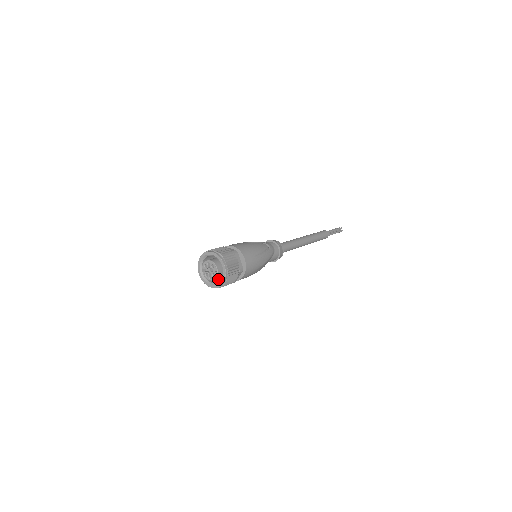
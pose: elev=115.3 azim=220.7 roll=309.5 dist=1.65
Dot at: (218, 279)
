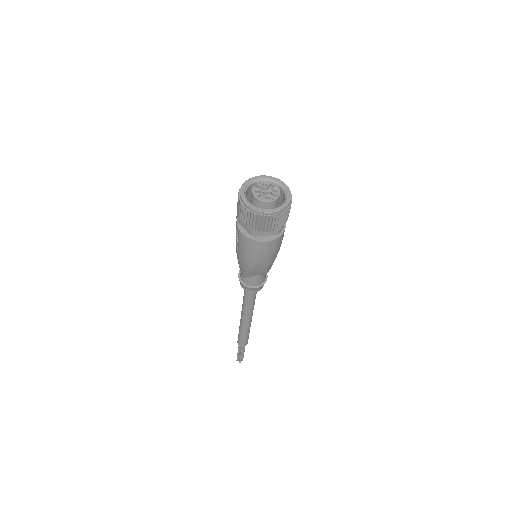
Dot at: occluded
